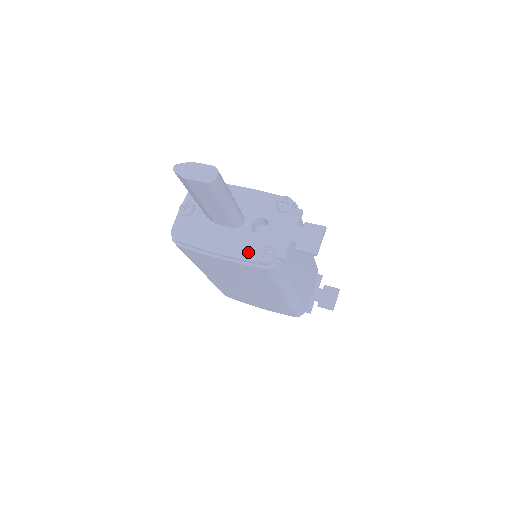
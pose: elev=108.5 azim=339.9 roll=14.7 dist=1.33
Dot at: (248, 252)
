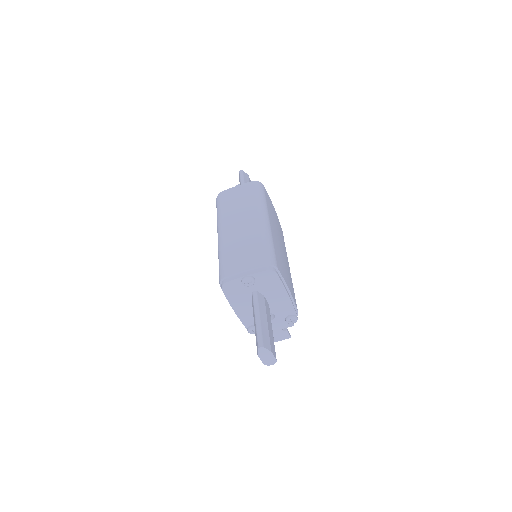
Dot at: (248, 322)
